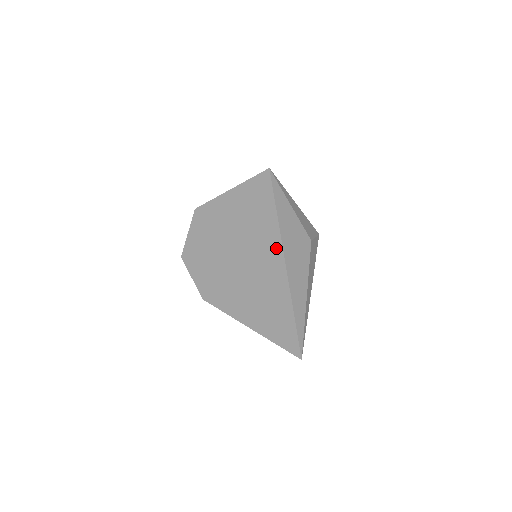
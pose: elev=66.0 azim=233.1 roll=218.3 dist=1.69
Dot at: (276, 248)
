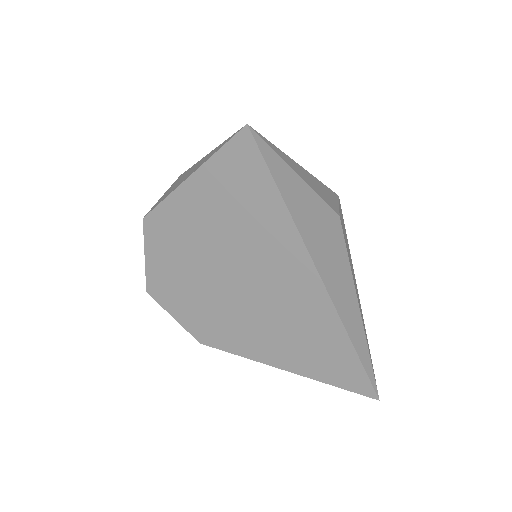
Dot at: (295, 251)
